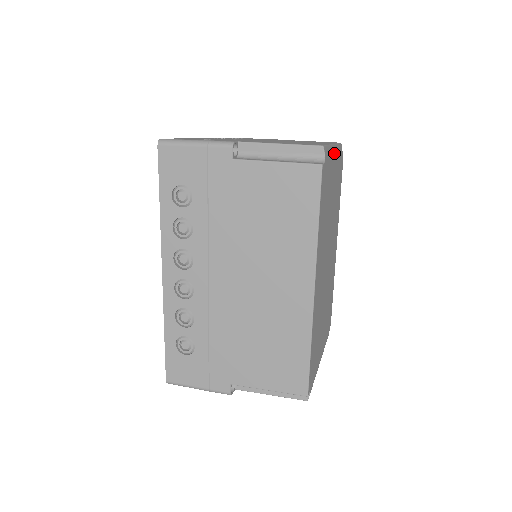
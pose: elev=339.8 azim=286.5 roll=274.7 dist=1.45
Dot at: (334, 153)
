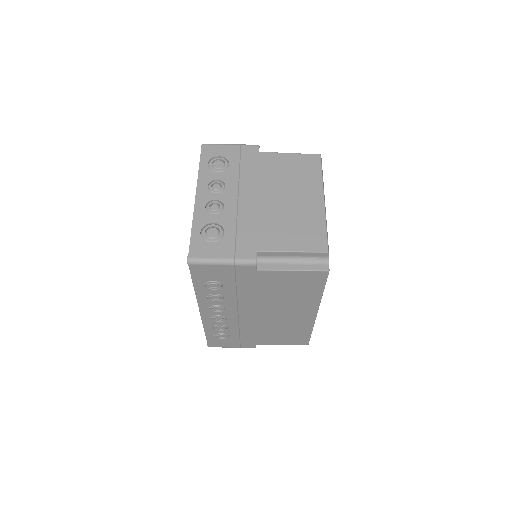
Dot at: (325, 208)
